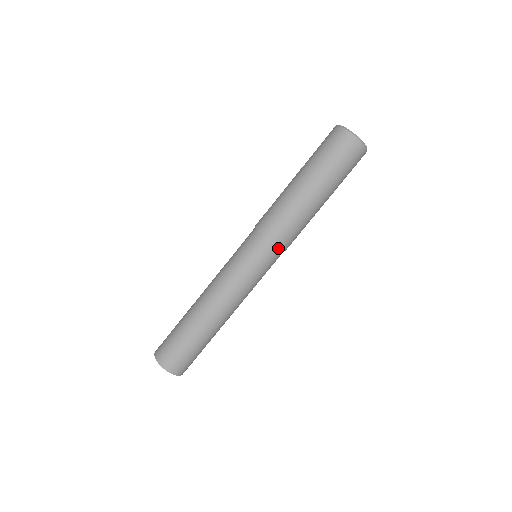
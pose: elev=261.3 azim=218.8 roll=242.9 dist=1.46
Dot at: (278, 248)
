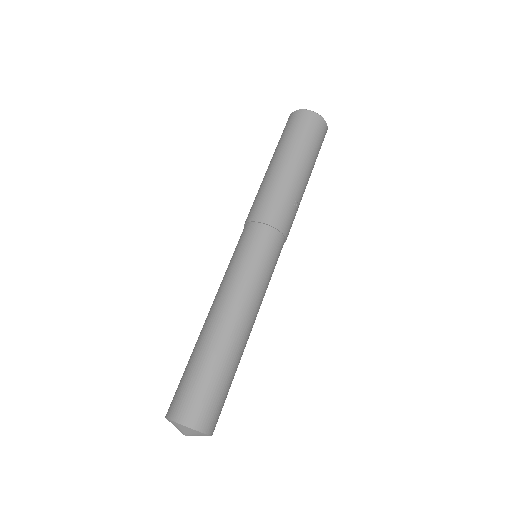
Dot at: (259, 224)
